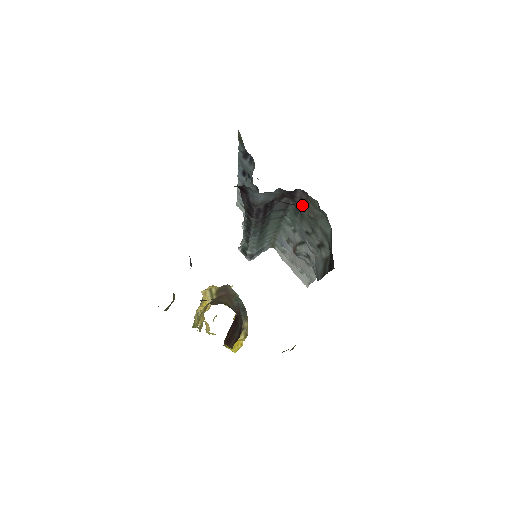
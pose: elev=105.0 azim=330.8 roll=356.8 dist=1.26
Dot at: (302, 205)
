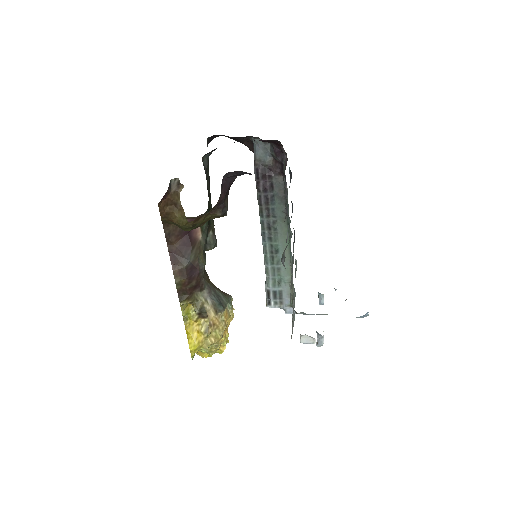
Dot at: occluded
